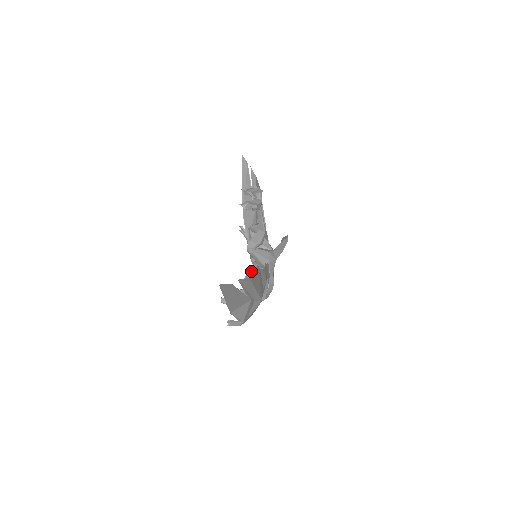
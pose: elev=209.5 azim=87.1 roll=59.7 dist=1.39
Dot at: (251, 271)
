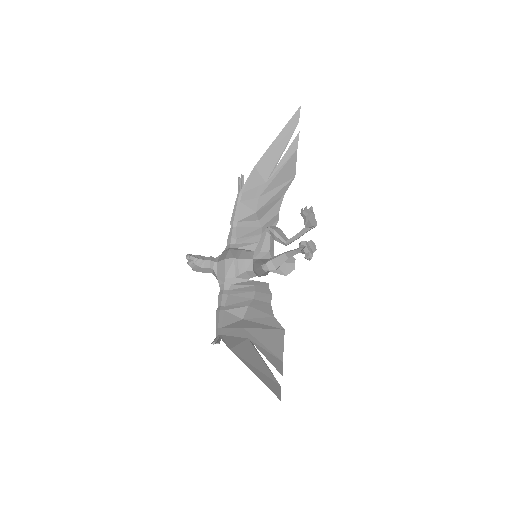
Dot at: (239, 260)
